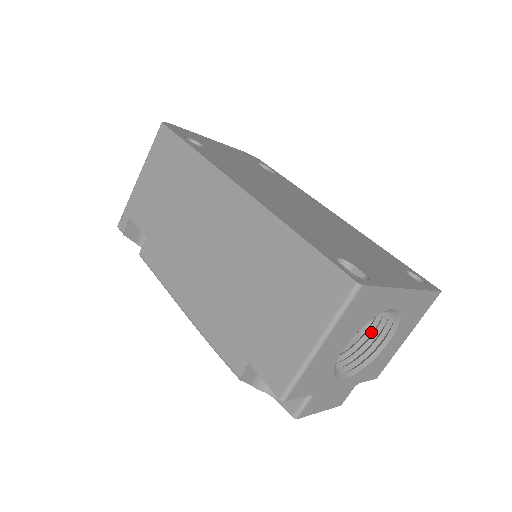
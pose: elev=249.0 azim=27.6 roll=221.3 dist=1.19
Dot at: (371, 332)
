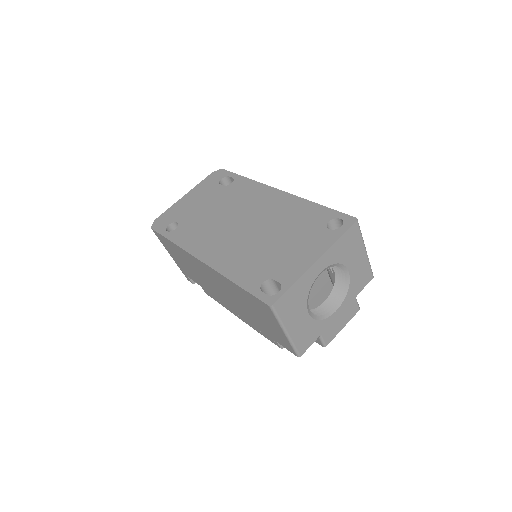
Dot at: (338, 269)
